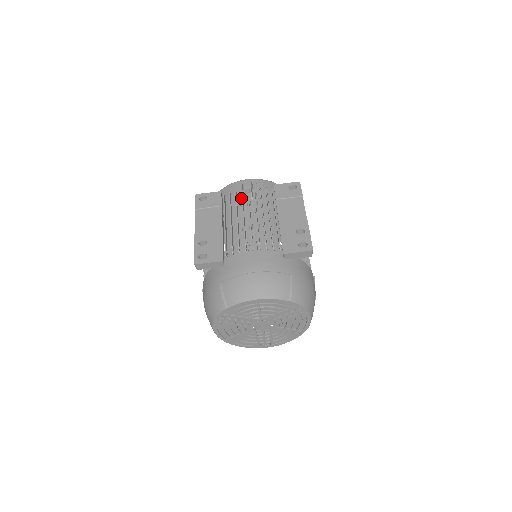
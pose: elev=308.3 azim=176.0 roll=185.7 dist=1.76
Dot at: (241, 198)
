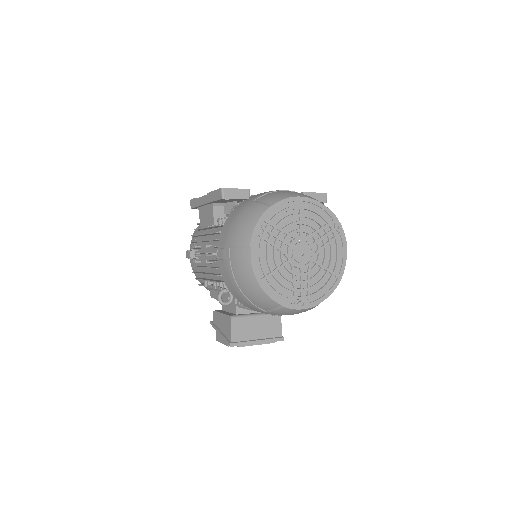
Dot at: occluded
